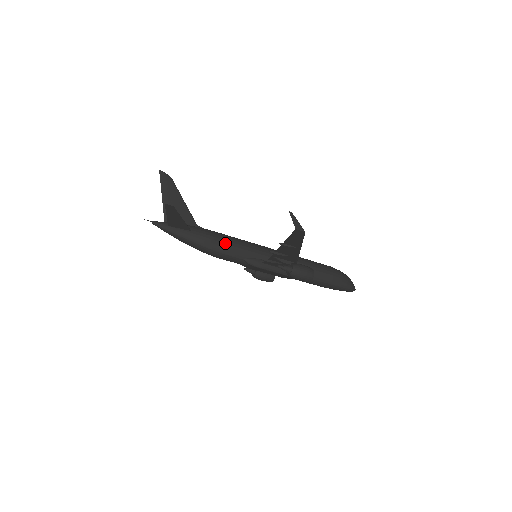
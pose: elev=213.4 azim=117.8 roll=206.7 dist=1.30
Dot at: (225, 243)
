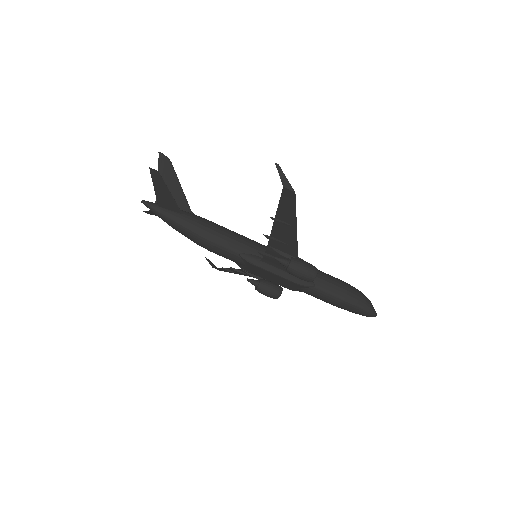
Dot at: (219, 232)
